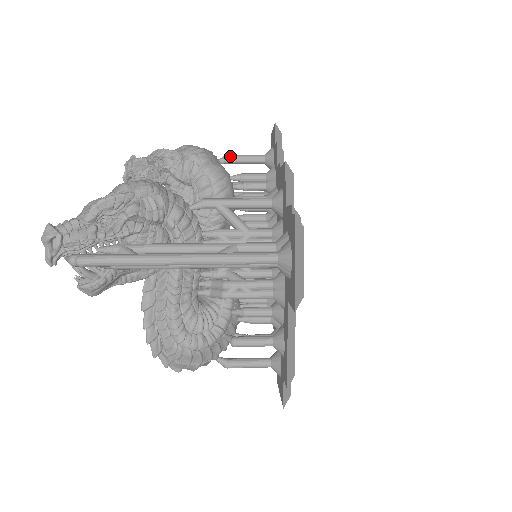
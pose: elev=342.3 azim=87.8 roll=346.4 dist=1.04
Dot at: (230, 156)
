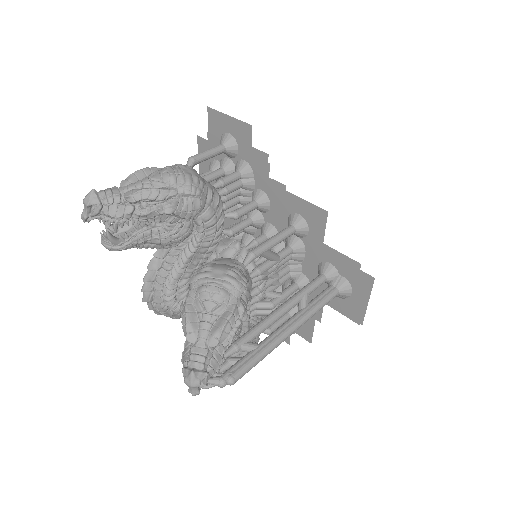
Dot at: (197, 158)
